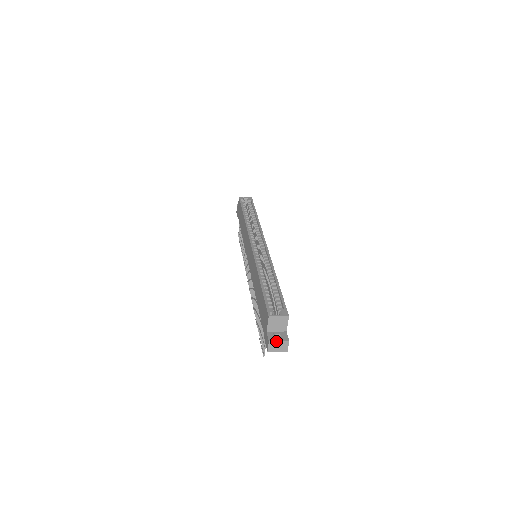
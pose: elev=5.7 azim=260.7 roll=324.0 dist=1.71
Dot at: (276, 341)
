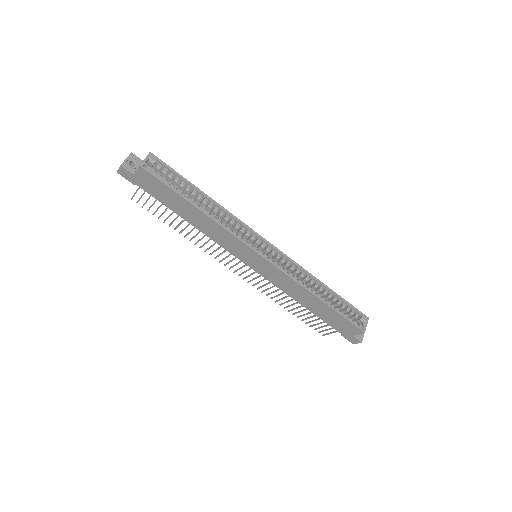
Dot at: occluded
